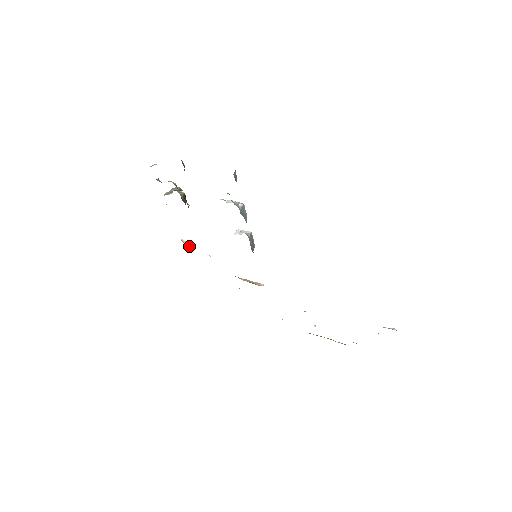
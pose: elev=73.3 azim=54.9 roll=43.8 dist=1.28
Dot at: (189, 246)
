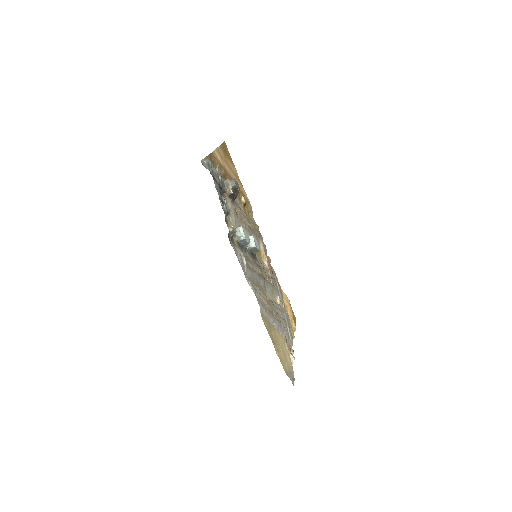
Dot at: (244, 204)
